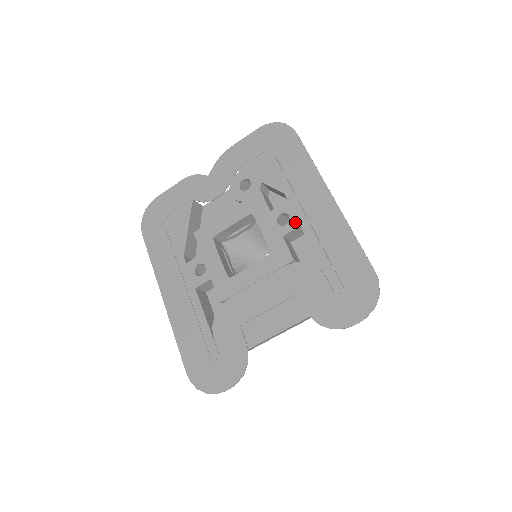
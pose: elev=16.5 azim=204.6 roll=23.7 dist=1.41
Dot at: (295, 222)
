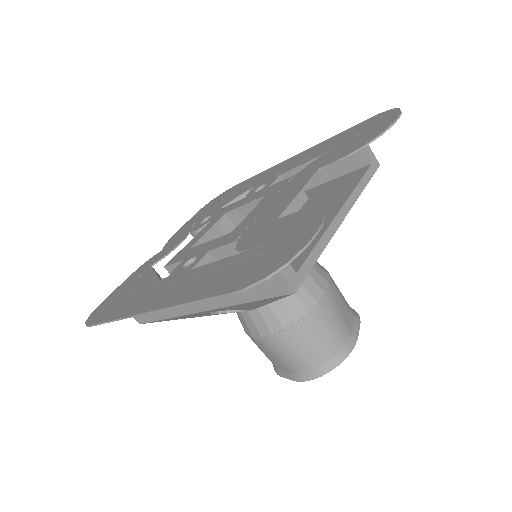
Dot at: (273, 179)
